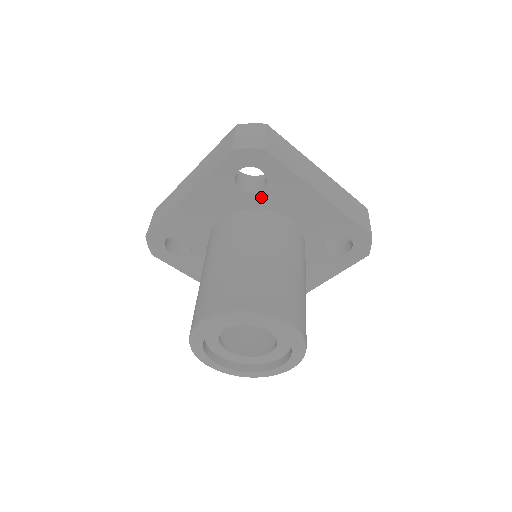
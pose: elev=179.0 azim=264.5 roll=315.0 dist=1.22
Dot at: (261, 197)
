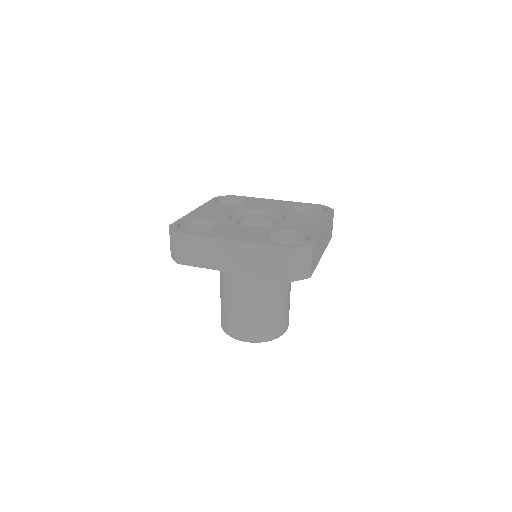
Dot at: occluded
